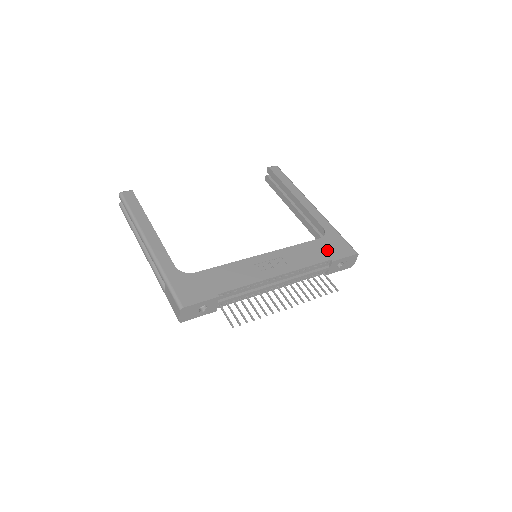
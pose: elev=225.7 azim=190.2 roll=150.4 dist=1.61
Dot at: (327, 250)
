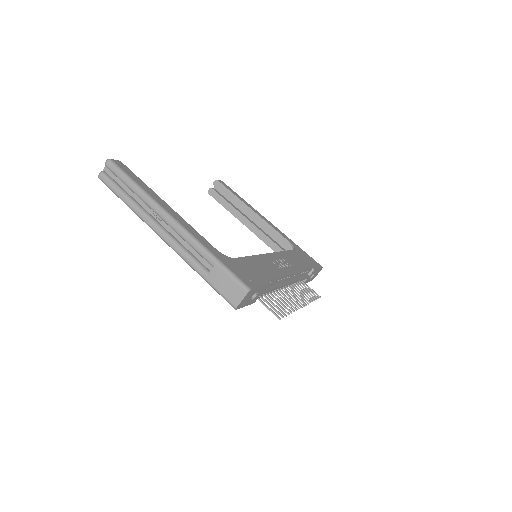
Dot at: (305, 260)
